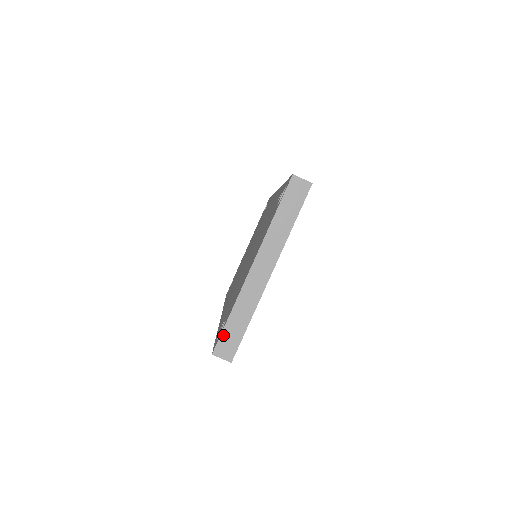
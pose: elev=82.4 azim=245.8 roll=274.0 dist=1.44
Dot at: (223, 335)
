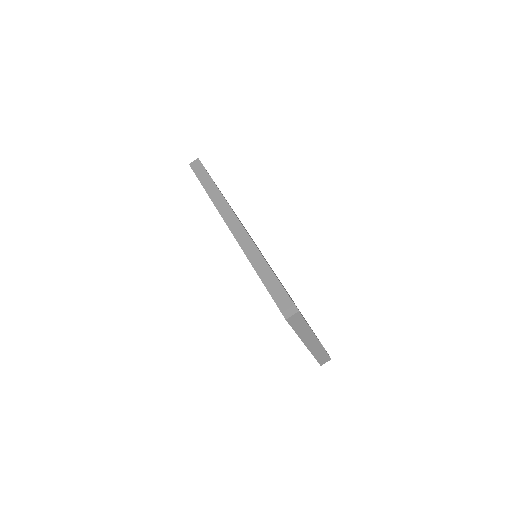
Dot at: (319, 361)
